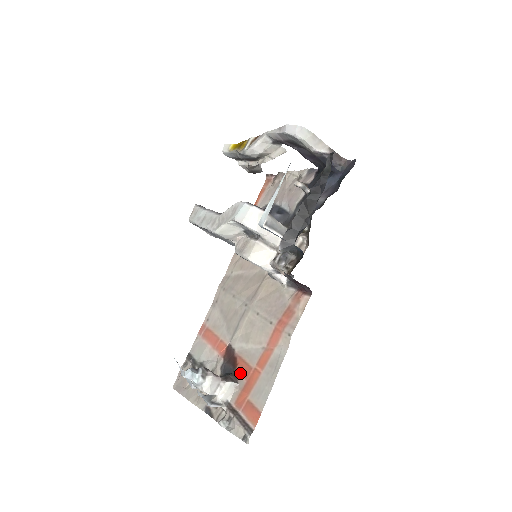
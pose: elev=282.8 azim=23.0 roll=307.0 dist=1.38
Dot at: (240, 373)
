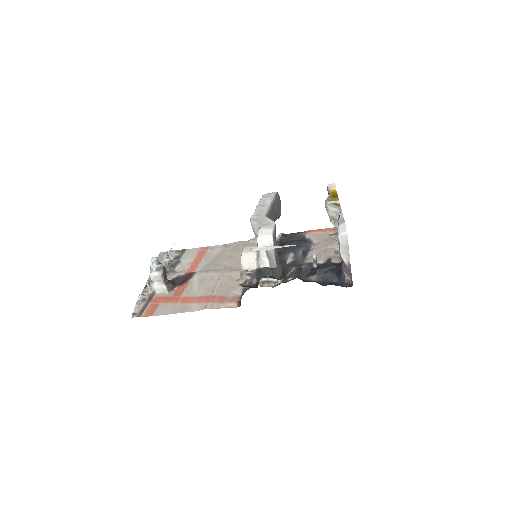
Dot at: (176, 290)
